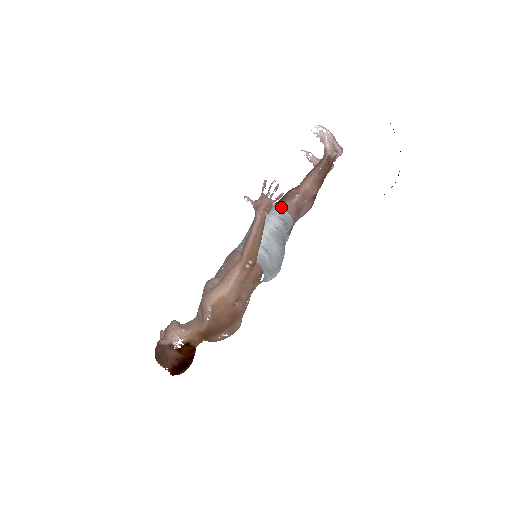
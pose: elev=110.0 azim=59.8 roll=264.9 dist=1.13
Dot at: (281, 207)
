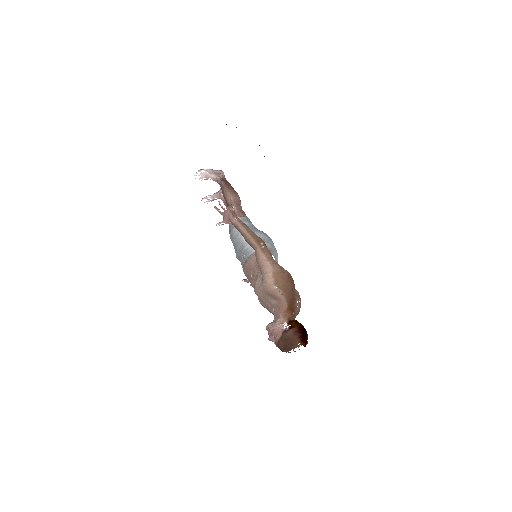
Dot at: (235, 218)
